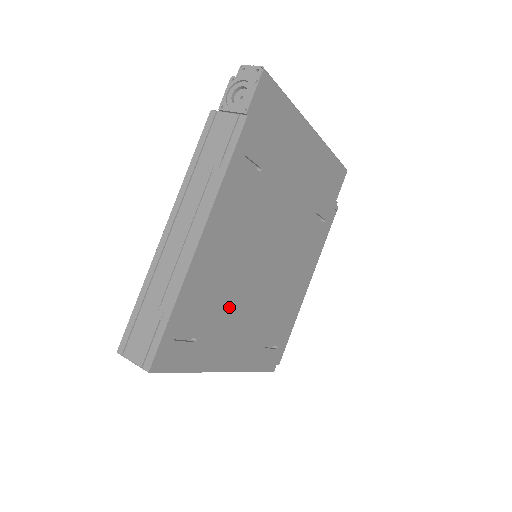
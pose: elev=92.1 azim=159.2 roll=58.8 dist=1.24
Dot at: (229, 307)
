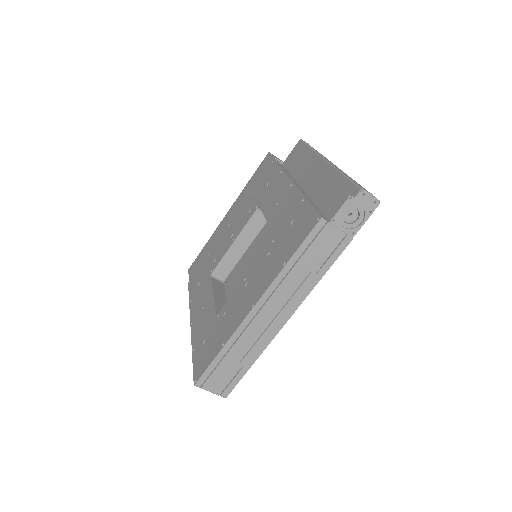
Dot at: occluded
